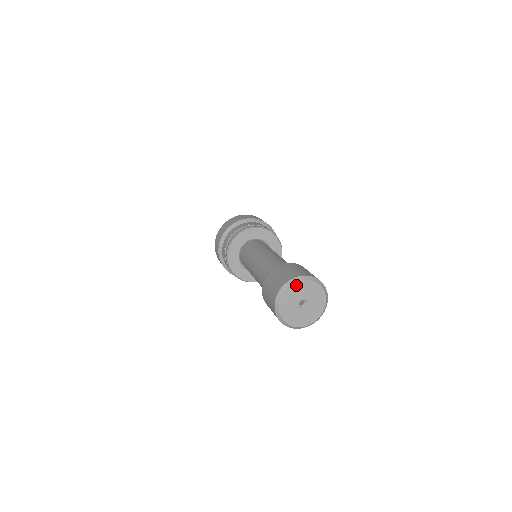
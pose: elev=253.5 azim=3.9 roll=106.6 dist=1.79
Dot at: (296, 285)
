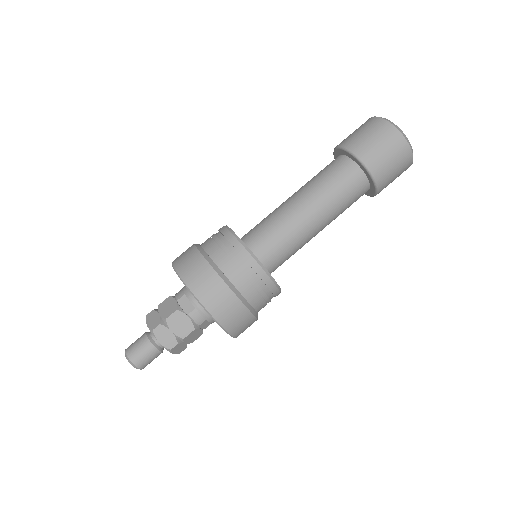
Dot at: occluded
